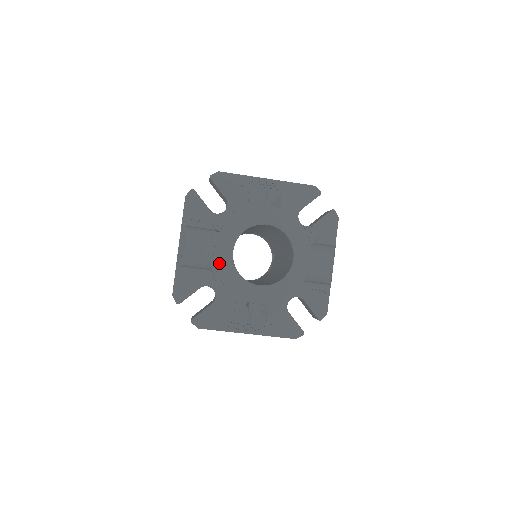
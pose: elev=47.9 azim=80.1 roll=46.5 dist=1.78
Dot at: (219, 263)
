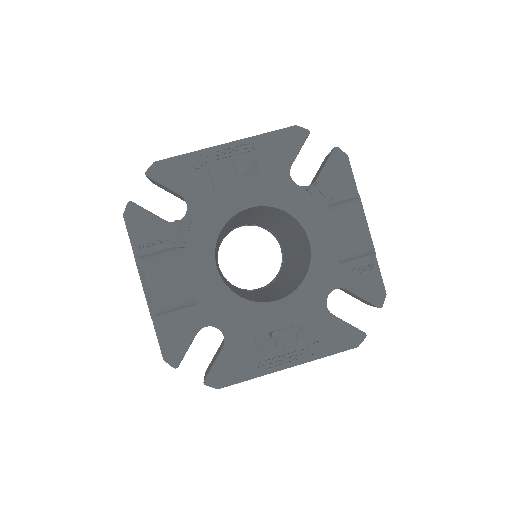
Dot at: (203, 293)
